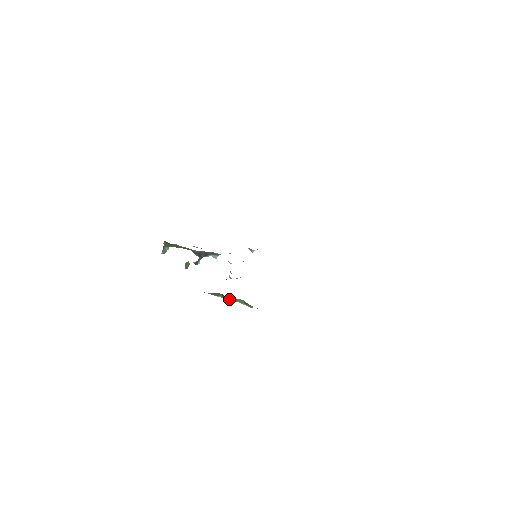
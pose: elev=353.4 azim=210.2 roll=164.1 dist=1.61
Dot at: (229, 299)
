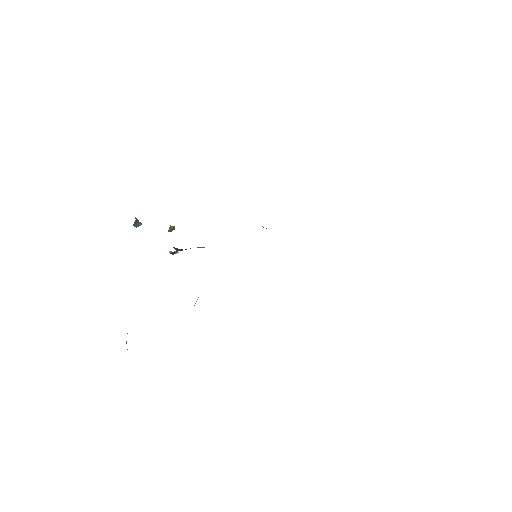
Dot at: occluded
